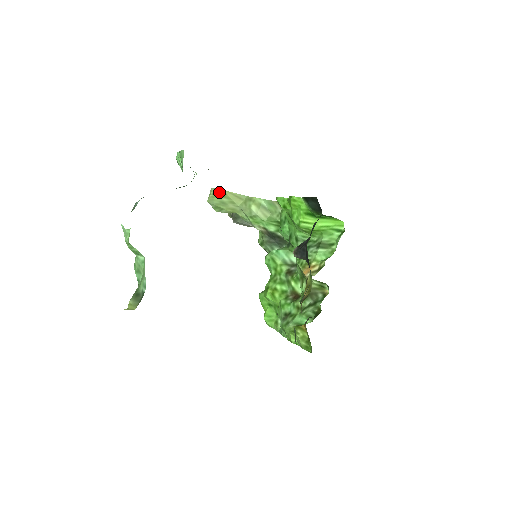
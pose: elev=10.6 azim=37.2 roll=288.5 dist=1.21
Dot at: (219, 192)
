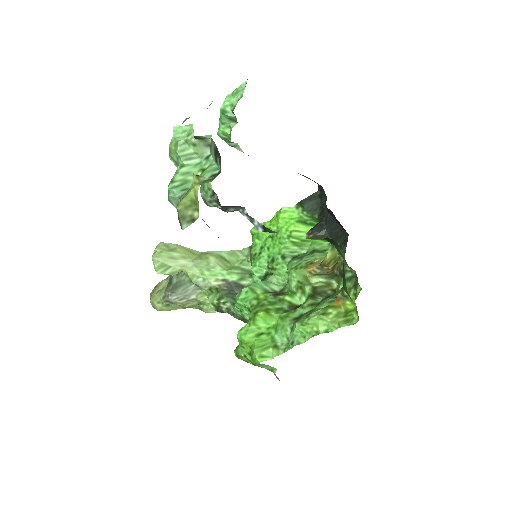
Dot at: (169, 246)
